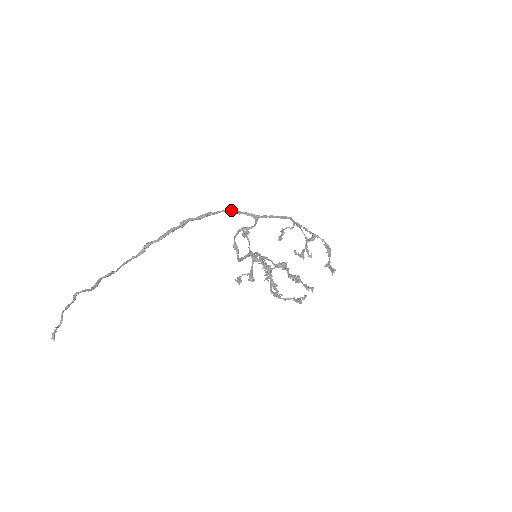
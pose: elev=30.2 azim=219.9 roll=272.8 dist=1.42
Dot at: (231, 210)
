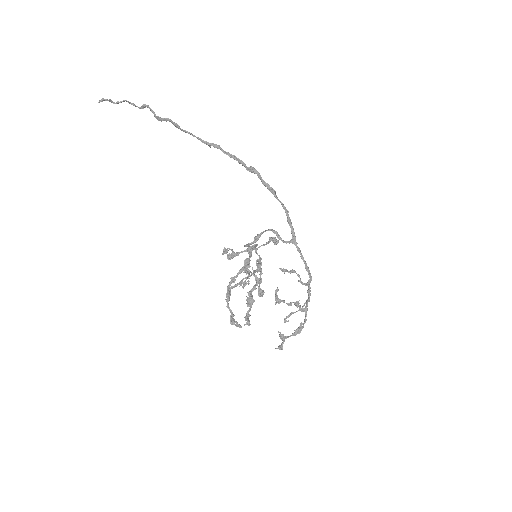
Dot at: (288, 212)
